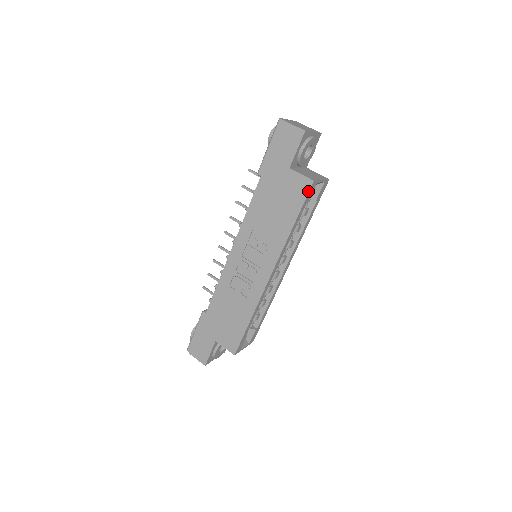
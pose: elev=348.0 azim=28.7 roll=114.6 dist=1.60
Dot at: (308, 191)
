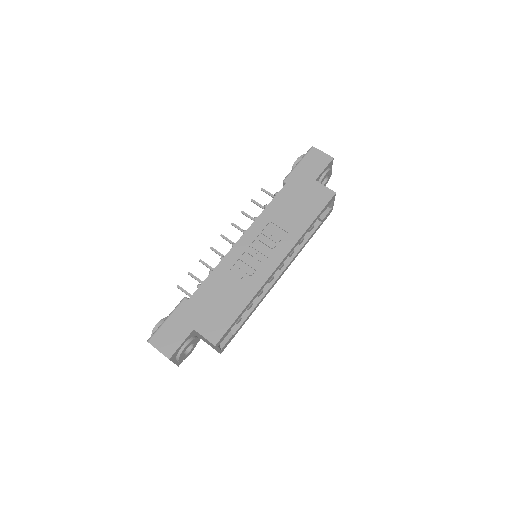
Dot at: (330, 199)
